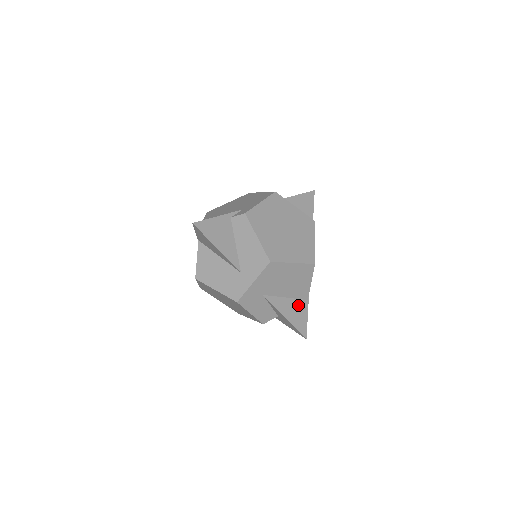
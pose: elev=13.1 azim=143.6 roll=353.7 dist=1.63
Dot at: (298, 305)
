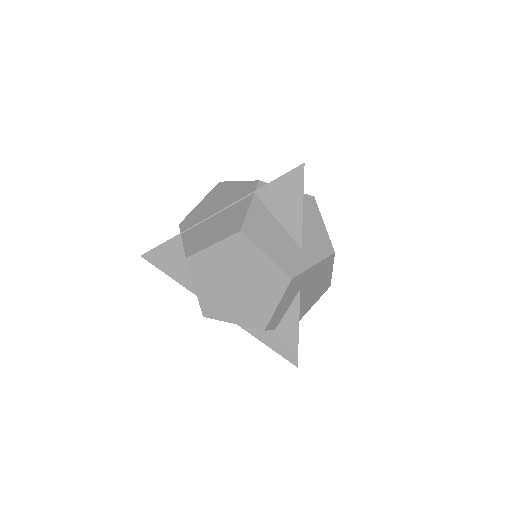
Dot at: occluded
